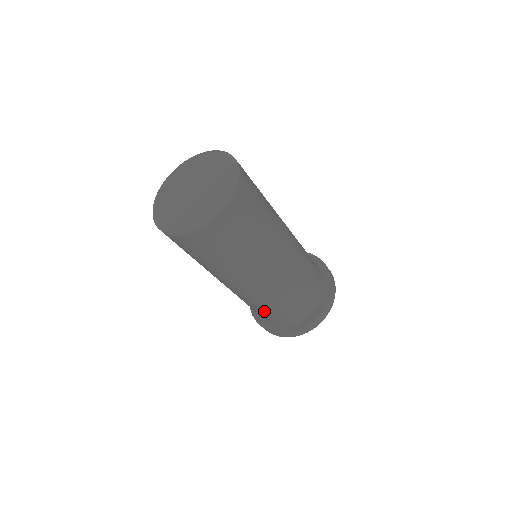
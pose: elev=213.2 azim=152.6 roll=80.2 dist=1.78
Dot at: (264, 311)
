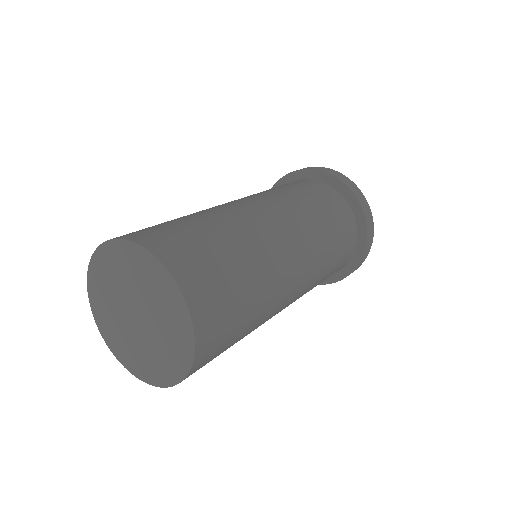
Dot at: occluded
